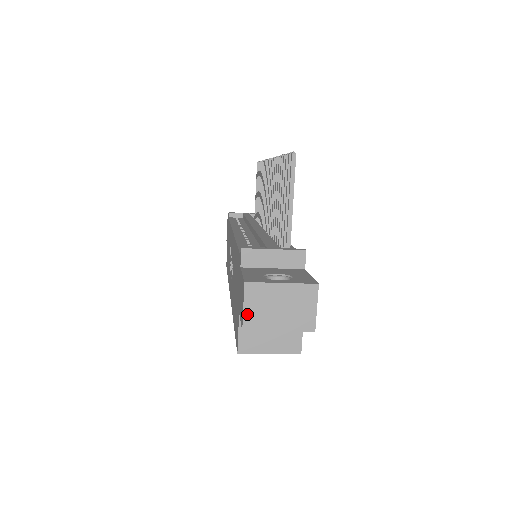
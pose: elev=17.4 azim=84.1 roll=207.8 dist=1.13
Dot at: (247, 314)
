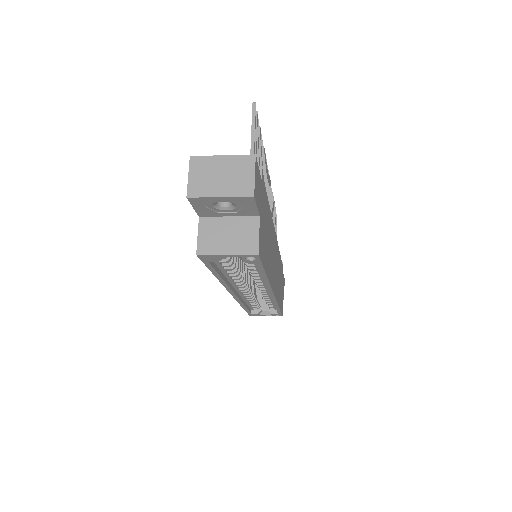
Dot at: (191, 183)
